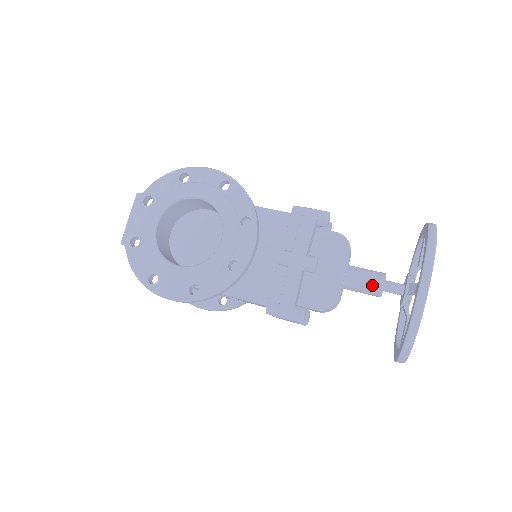
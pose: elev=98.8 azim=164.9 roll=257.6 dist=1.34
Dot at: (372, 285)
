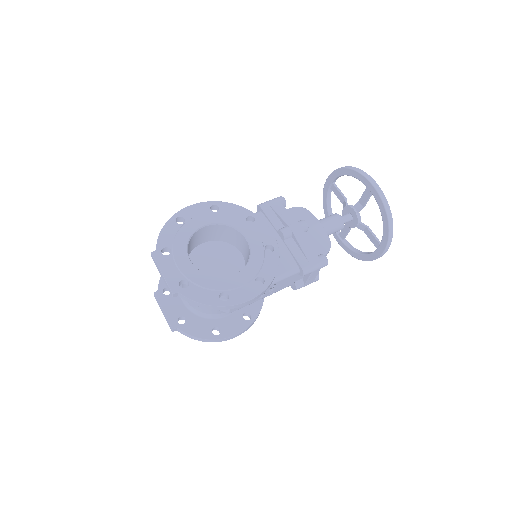
Dot at: (337, 221)
